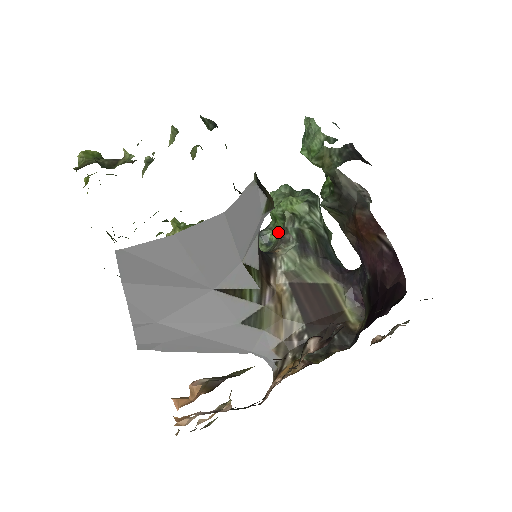
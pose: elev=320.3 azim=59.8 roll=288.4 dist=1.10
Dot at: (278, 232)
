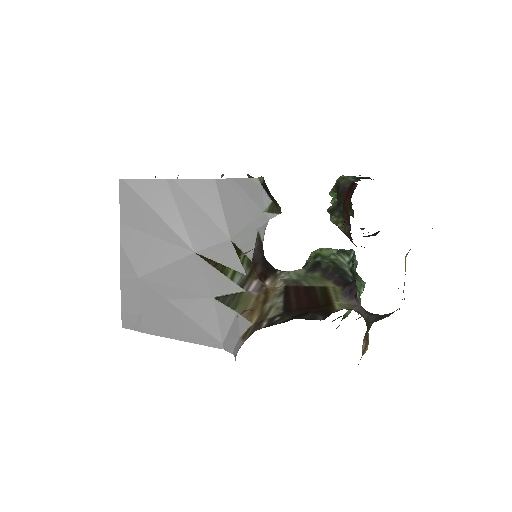
Dot at: occluded
